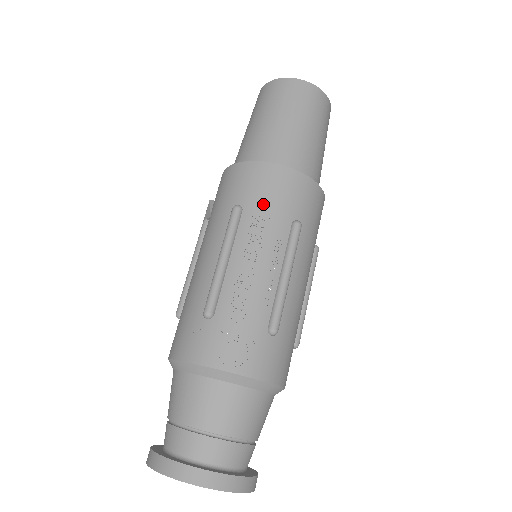
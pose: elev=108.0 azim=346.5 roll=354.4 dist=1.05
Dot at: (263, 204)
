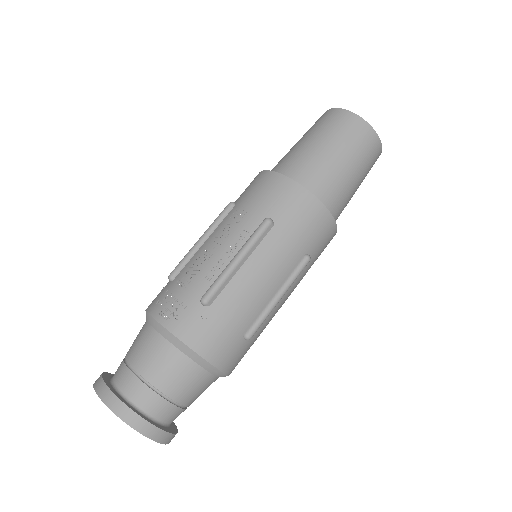
Dot at: (248, 201)
